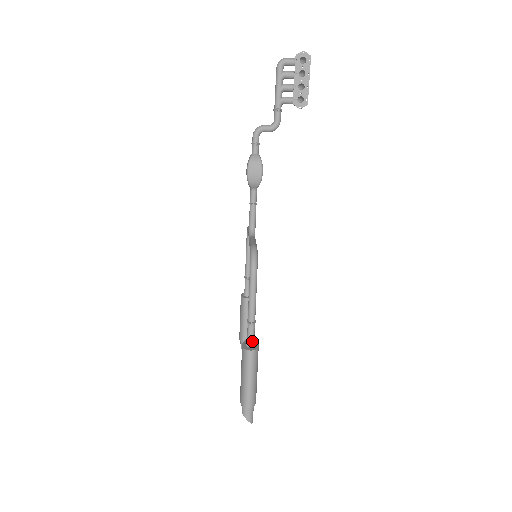
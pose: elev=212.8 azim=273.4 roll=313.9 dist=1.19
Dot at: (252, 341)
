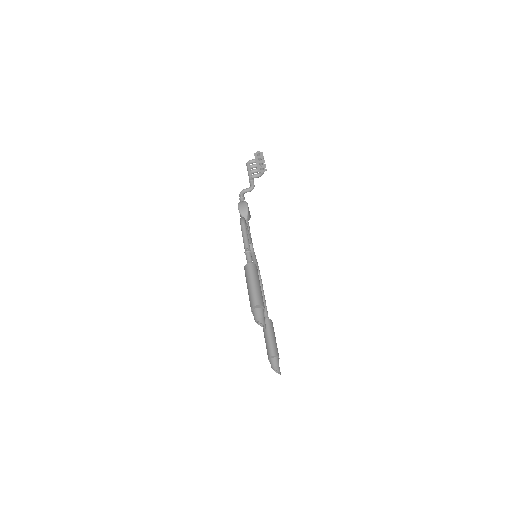
Dot at: occluded
